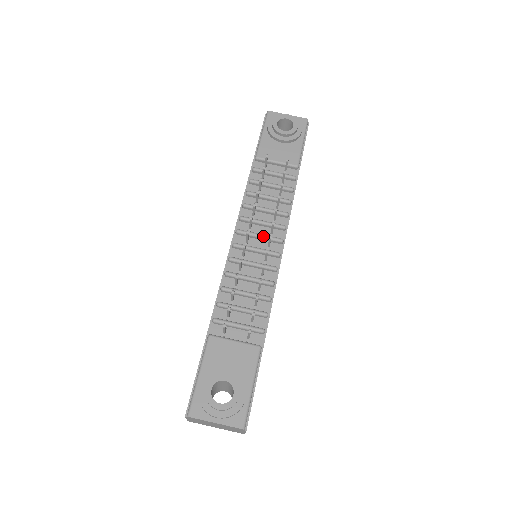
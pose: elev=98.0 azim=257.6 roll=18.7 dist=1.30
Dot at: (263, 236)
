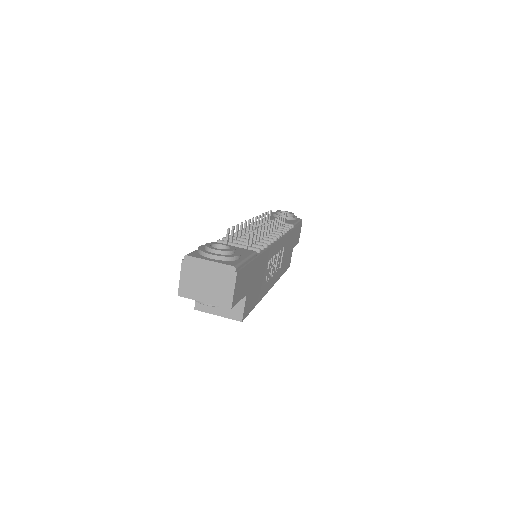
Dot at: (264, 231)
